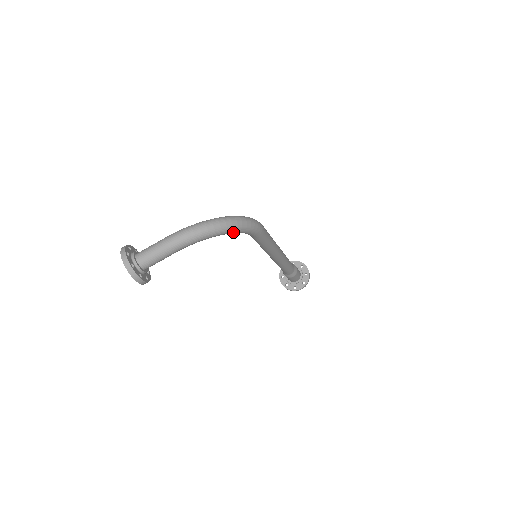
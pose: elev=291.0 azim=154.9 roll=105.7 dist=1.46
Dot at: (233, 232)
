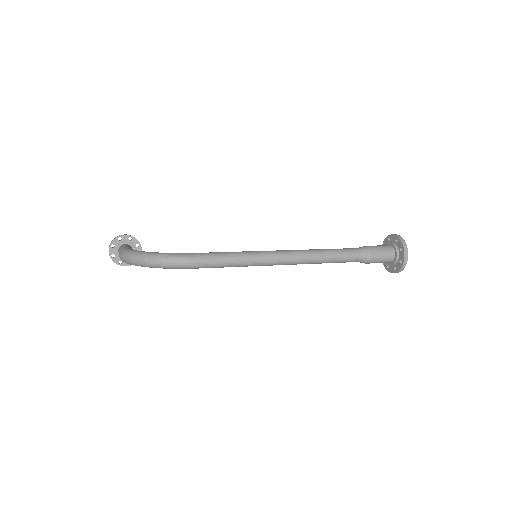
Dot at: (154, 267)
